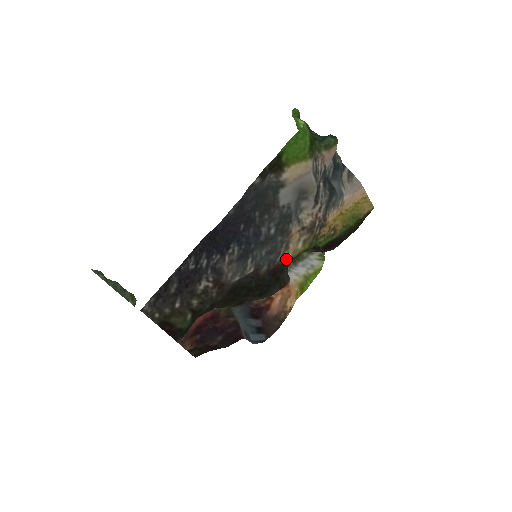
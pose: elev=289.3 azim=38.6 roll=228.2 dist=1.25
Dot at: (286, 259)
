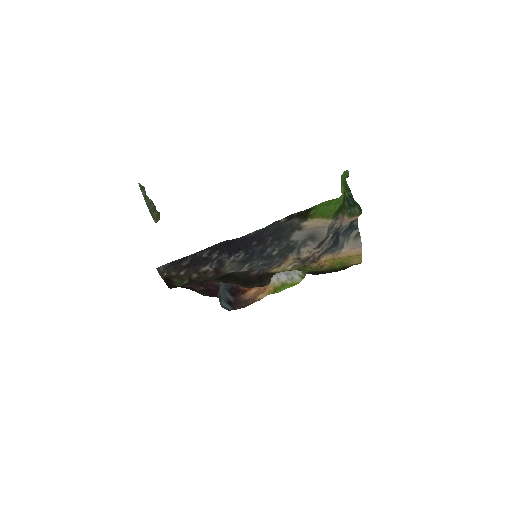
Dot at: (274, 272)
